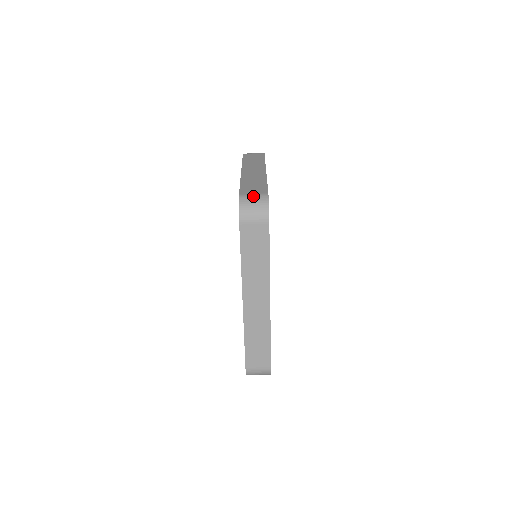
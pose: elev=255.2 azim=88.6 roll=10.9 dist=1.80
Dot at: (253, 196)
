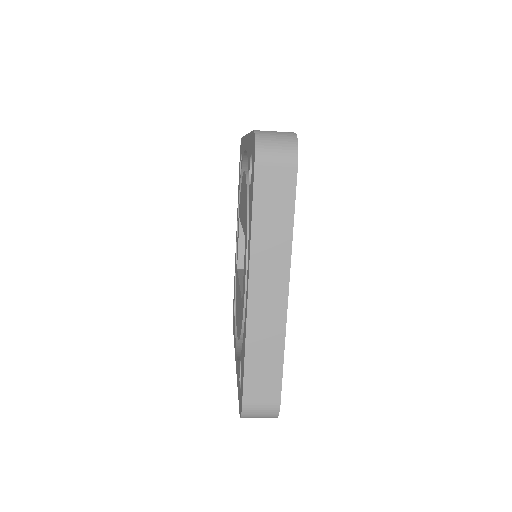
Dot at: (260, 410)
